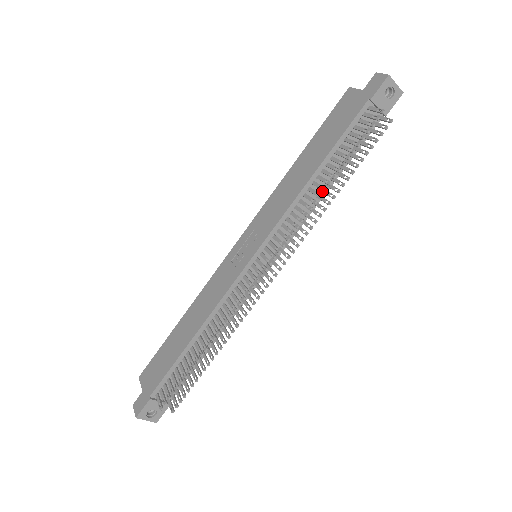
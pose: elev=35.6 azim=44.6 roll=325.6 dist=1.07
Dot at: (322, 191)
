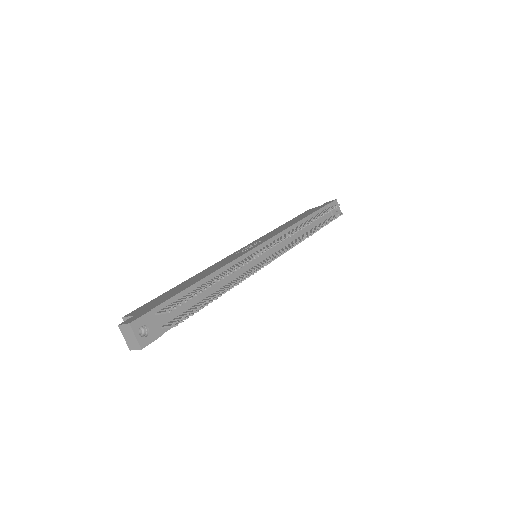
Dot at: (304, 234)
